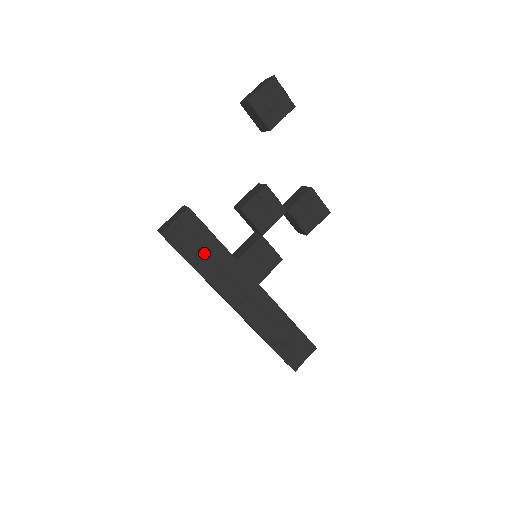
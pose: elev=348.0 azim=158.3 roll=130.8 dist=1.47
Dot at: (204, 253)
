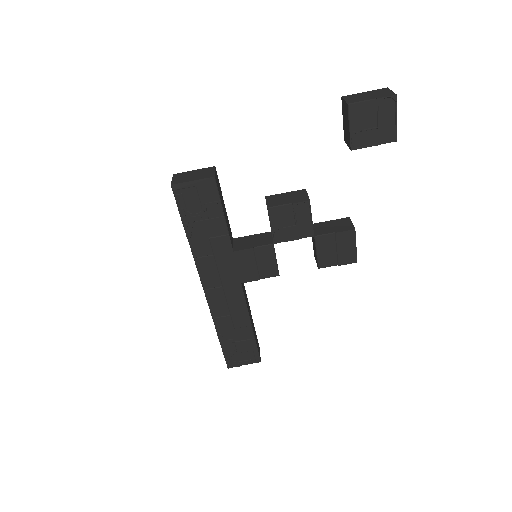
Dot at: (204, 226)
